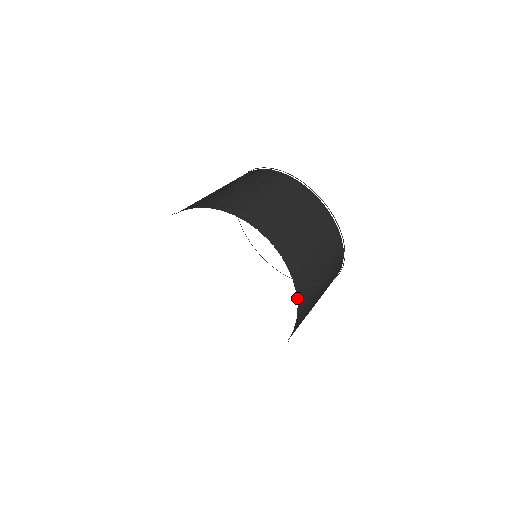
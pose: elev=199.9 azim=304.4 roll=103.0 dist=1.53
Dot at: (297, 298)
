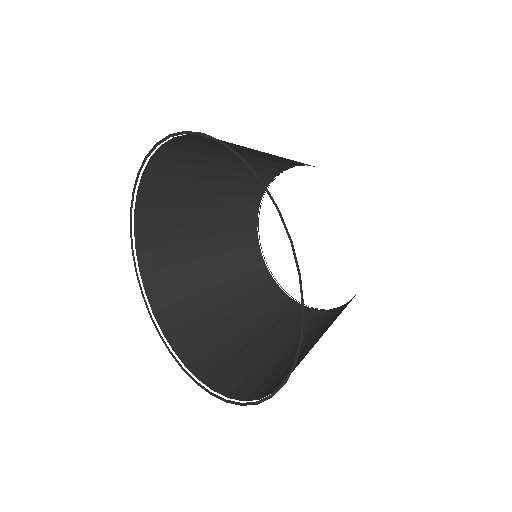
Dot at: (222, 392)
